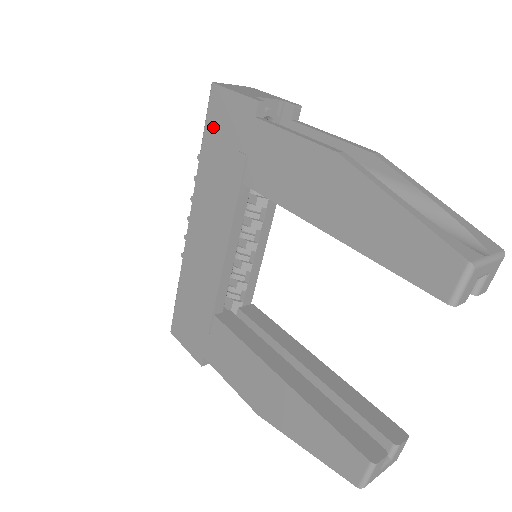
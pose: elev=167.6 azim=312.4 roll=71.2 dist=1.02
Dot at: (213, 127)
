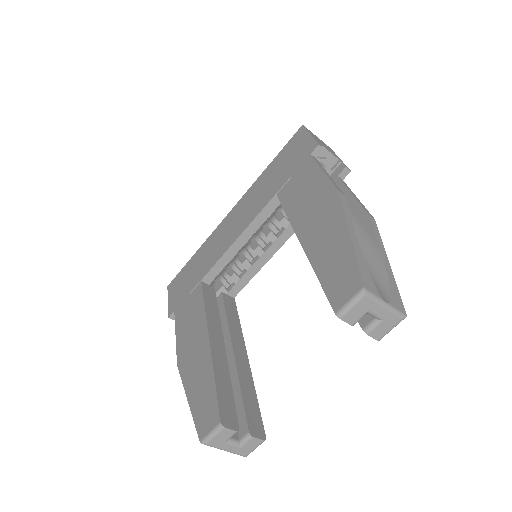
Dot at: (285, 153)
